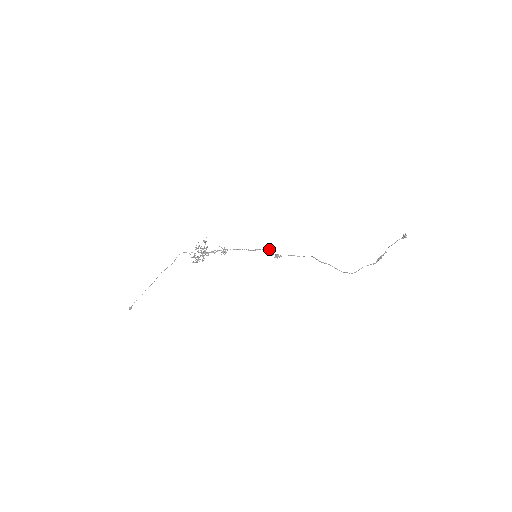
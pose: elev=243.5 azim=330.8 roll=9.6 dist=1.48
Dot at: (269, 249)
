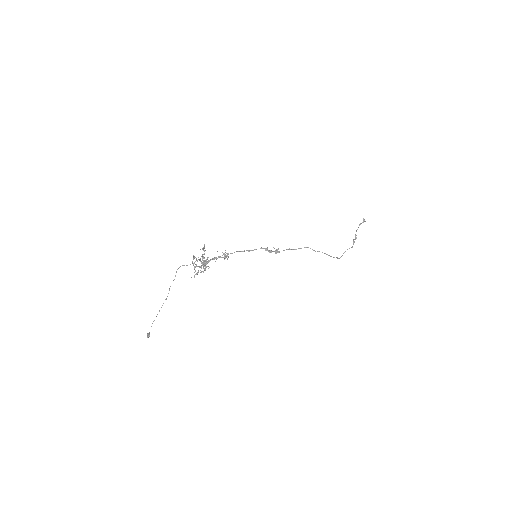
Dot at: occluded
